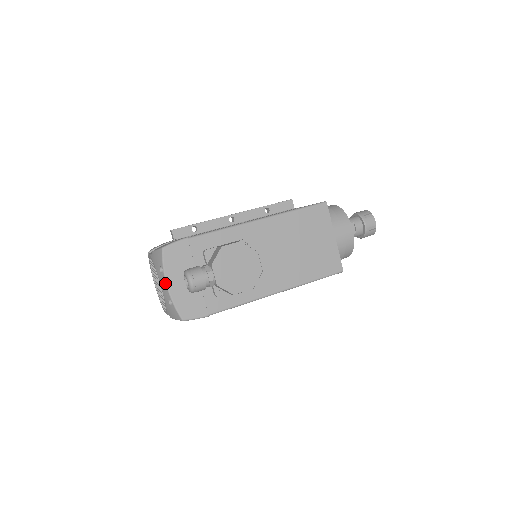
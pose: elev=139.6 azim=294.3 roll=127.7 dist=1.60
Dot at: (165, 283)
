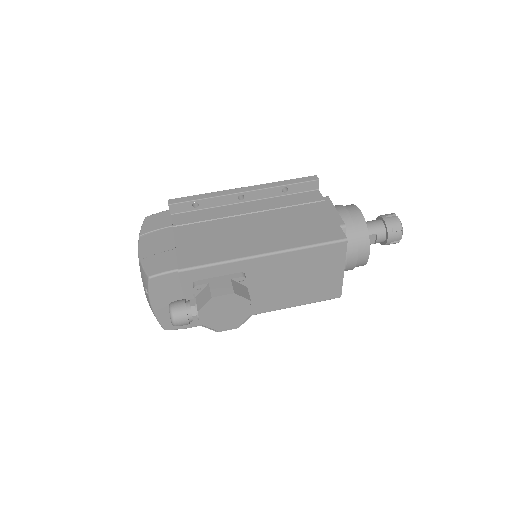
Dot at: (150, 304)
